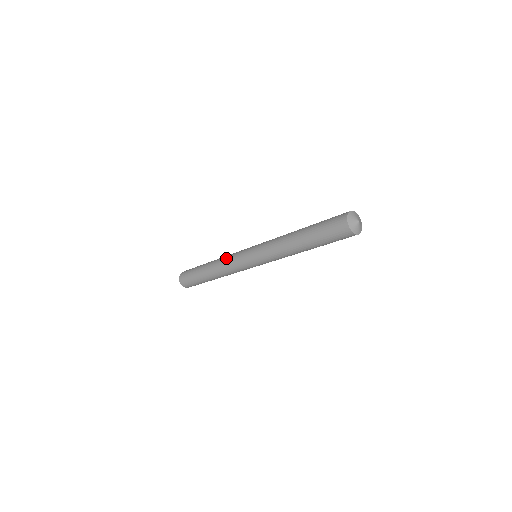
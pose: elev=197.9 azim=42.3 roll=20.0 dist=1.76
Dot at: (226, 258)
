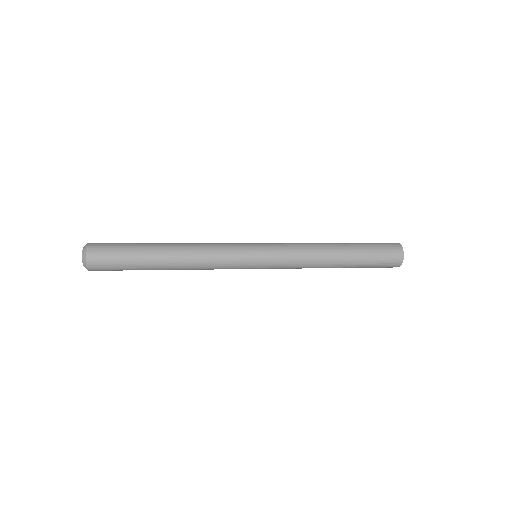
Dot at: (211, 257)
